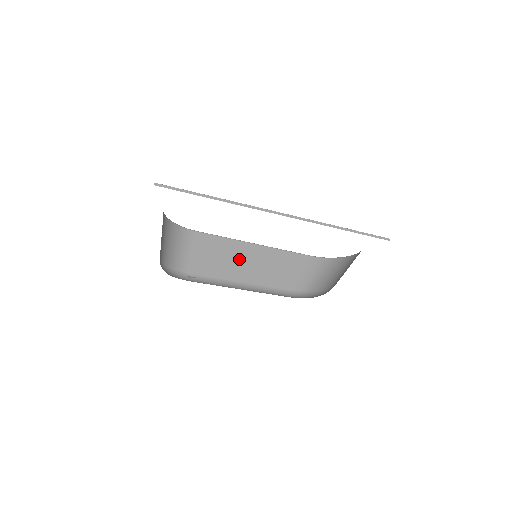
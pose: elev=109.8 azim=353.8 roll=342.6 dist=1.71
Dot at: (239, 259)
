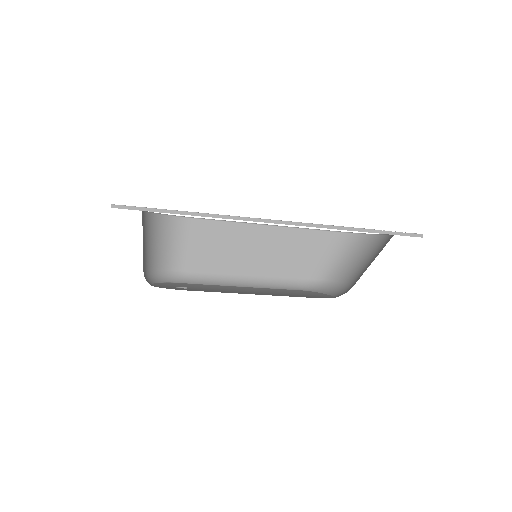
Dot at: (245, 247)
